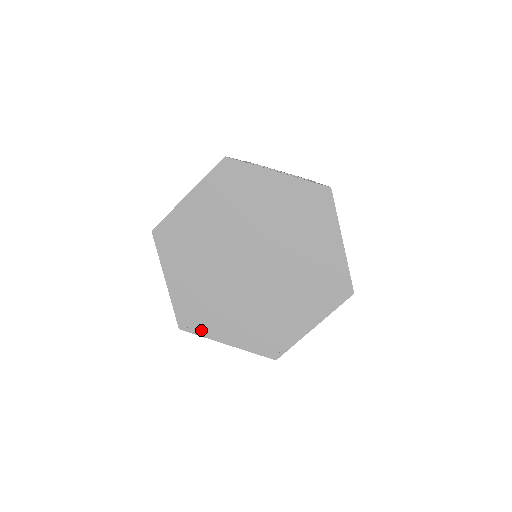
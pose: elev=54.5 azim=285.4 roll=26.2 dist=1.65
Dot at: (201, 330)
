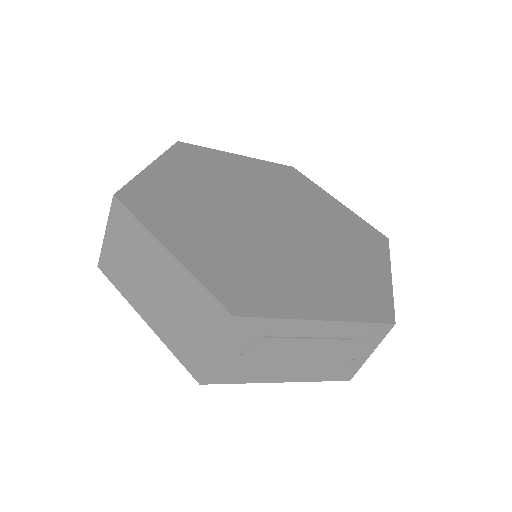
Dot at: (145, 215)
